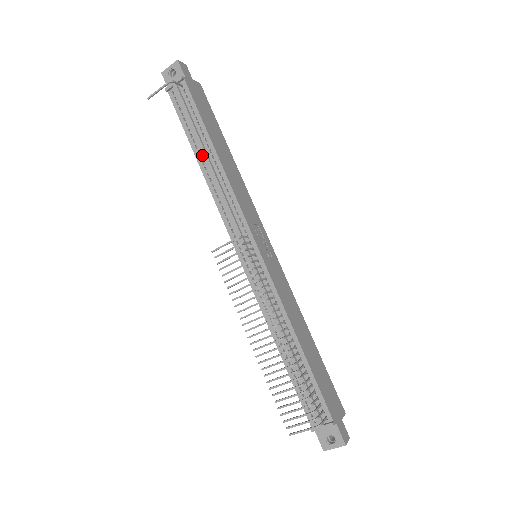
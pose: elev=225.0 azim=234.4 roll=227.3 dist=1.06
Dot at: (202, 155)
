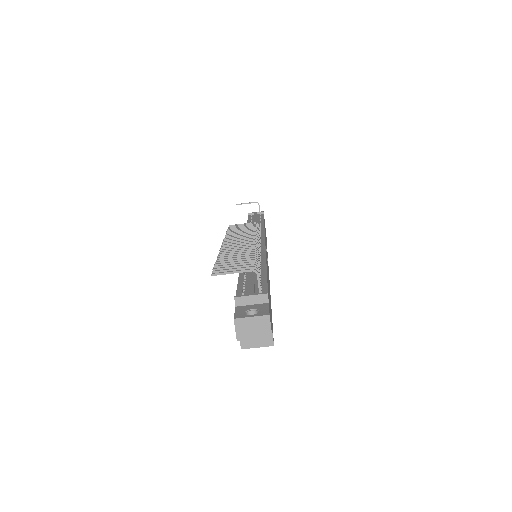
Dot at: occluded
